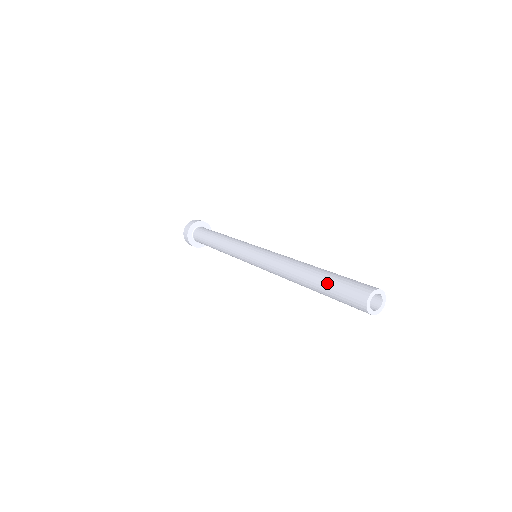
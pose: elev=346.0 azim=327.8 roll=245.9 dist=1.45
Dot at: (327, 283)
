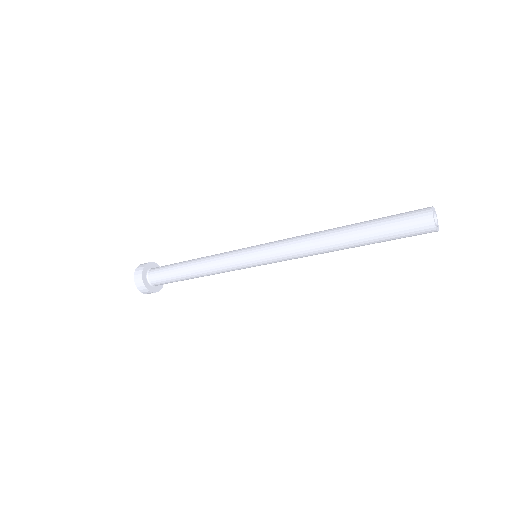
Dot at: (376, 228)
